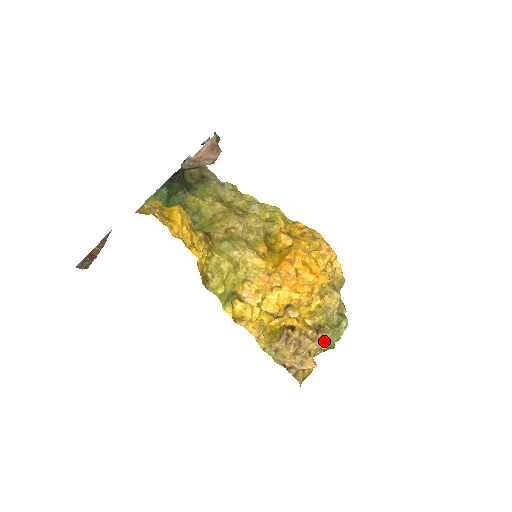
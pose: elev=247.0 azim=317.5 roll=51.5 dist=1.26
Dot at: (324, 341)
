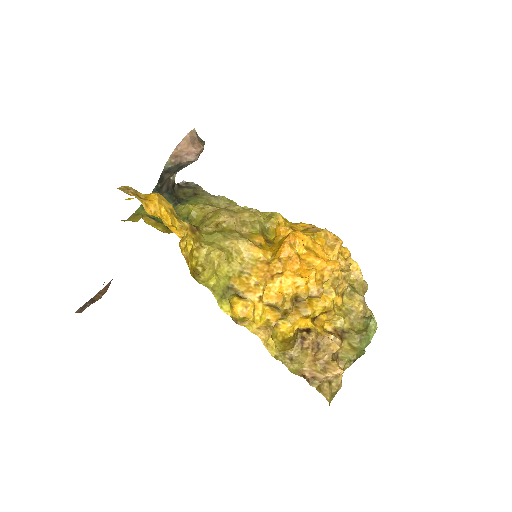
Dot at: (351, 349)
